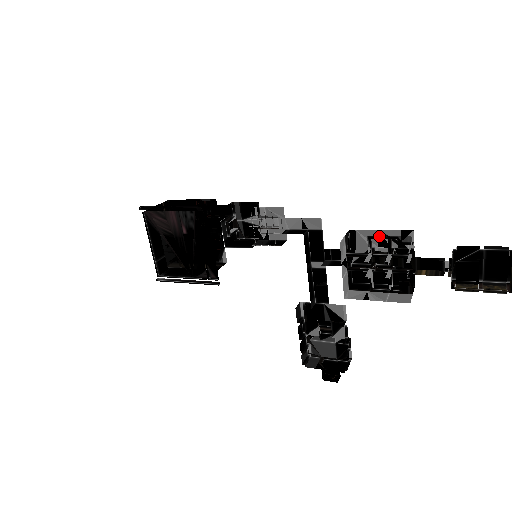
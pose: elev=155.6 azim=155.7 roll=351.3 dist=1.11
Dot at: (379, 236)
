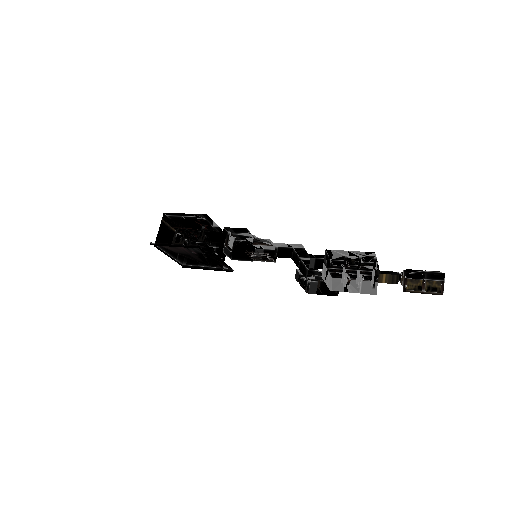
Dot at: (349, 265)
